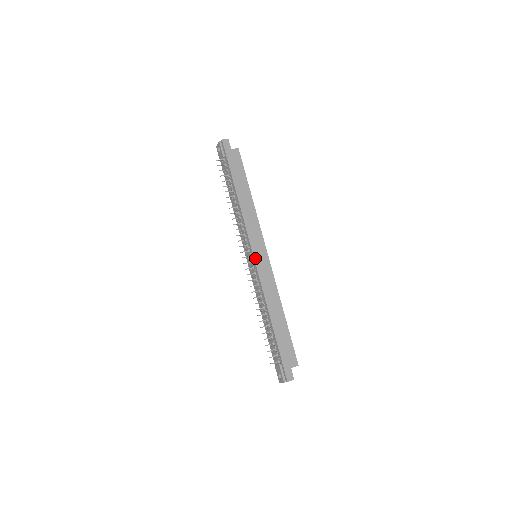
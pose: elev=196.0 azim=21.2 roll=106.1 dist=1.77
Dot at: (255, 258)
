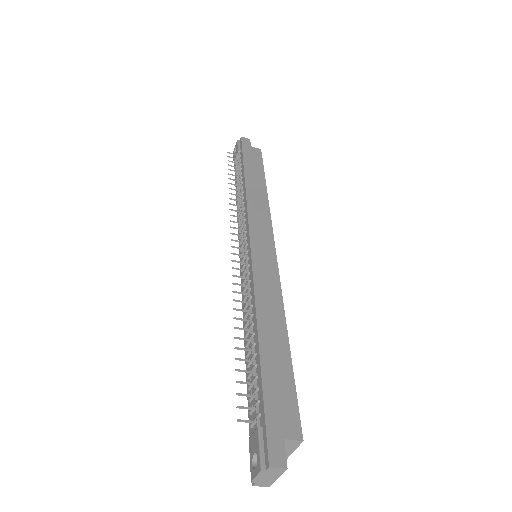
Dot at: (252, 247)
